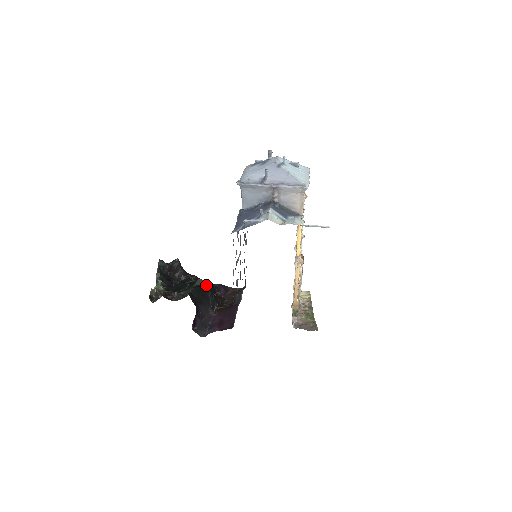
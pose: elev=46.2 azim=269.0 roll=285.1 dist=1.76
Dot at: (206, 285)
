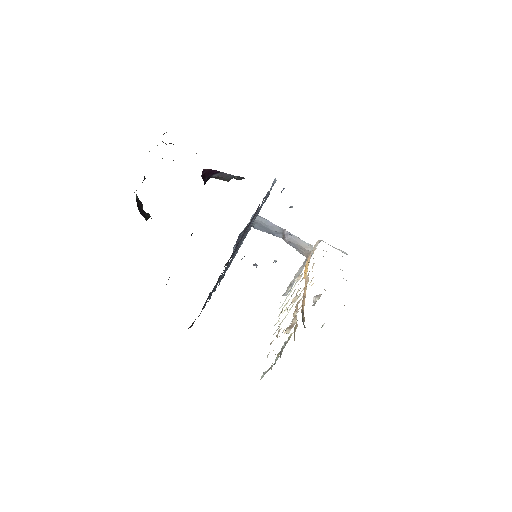
Dot at: occluded
